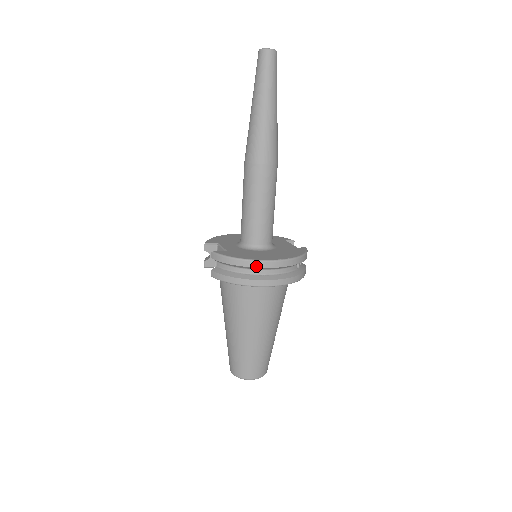
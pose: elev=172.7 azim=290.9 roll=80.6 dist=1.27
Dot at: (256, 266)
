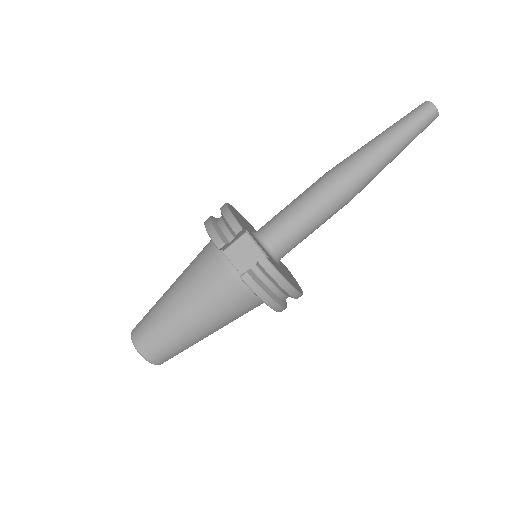
Dot at: (293, 296)
